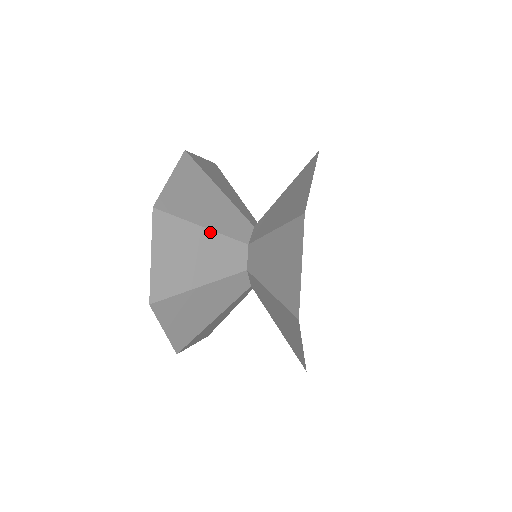
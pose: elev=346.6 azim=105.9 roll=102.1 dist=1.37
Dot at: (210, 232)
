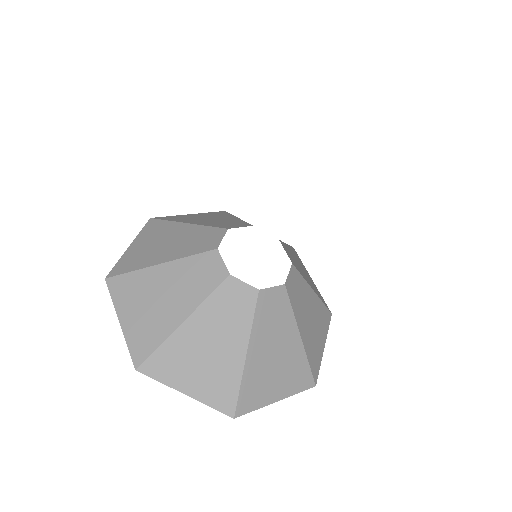
Dot at: (169, 264)
